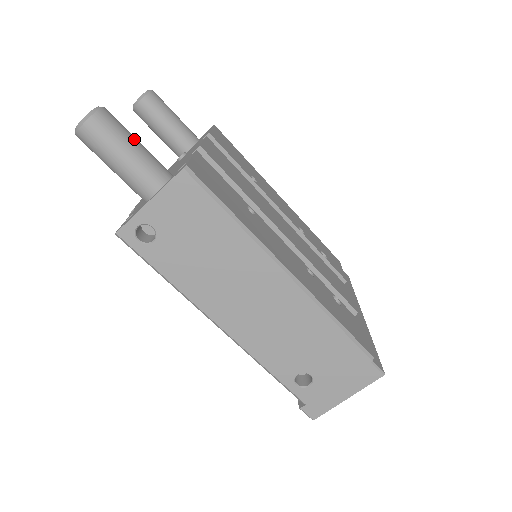
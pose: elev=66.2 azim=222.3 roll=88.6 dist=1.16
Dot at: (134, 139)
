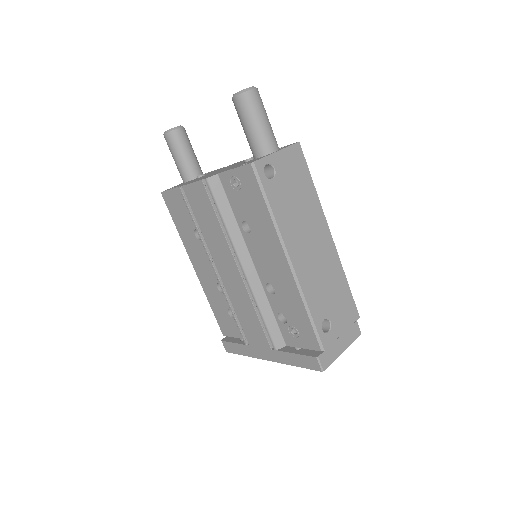
Dot at: occluded
